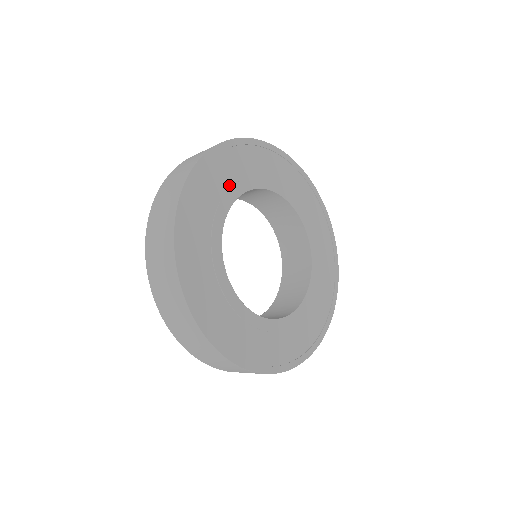
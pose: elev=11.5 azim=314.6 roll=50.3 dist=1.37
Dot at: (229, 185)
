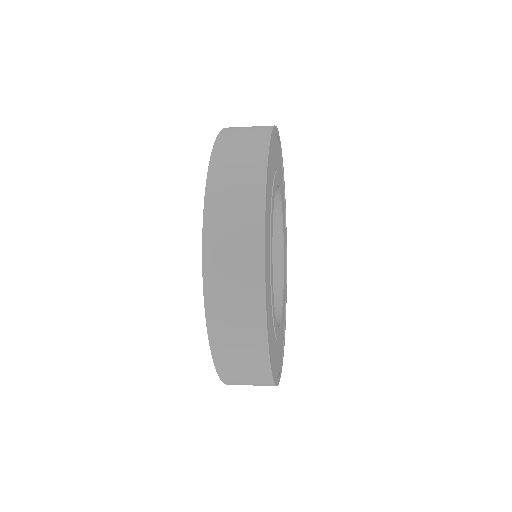
Dot at: (270, 214)
